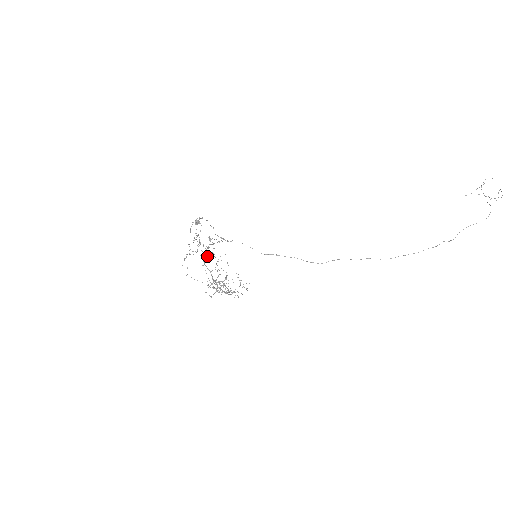
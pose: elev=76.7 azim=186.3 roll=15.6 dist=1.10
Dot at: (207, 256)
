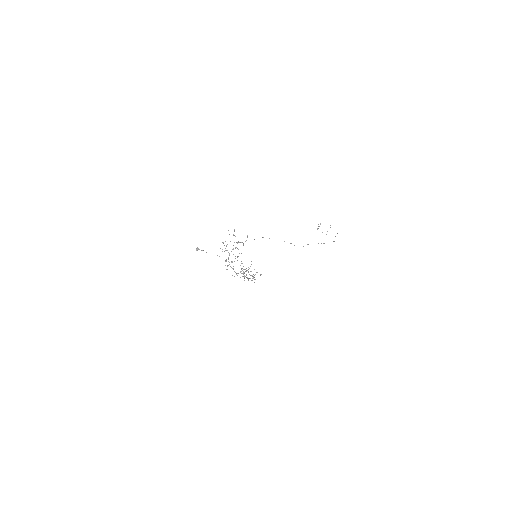
Dot at: (226, 261)
